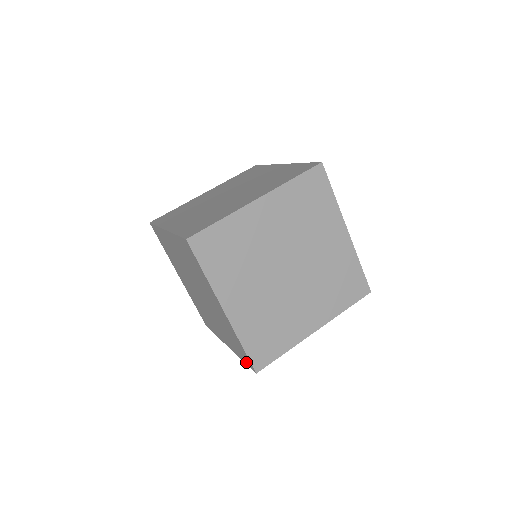
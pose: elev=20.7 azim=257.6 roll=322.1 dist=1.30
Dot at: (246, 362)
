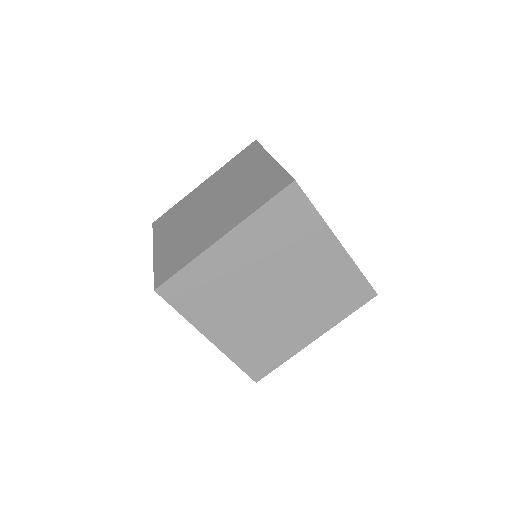
Dot at: occluded
